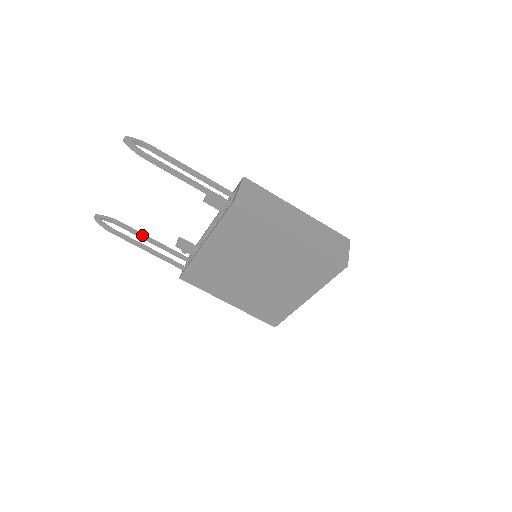
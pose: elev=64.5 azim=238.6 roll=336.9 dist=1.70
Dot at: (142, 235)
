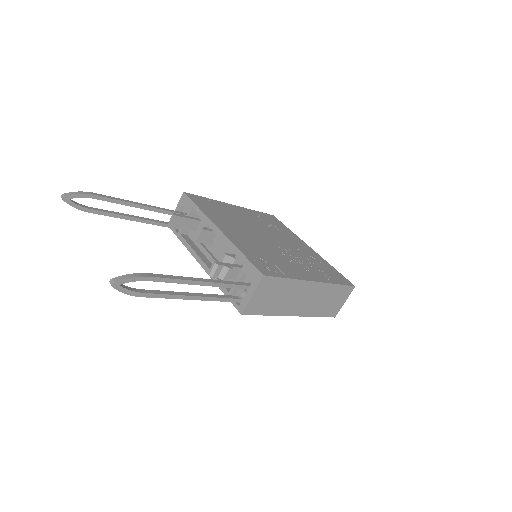
Dot at: (126, 205)
